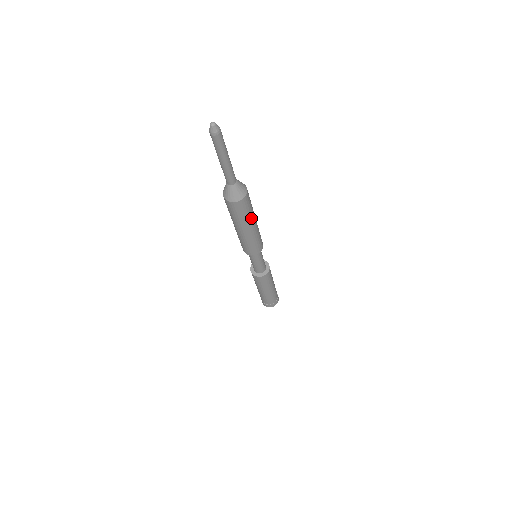
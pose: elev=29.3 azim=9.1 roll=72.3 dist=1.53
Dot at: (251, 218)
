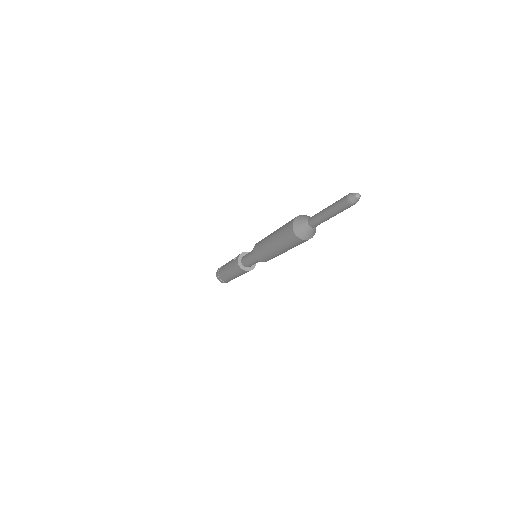
Dot at: (288, 248)
